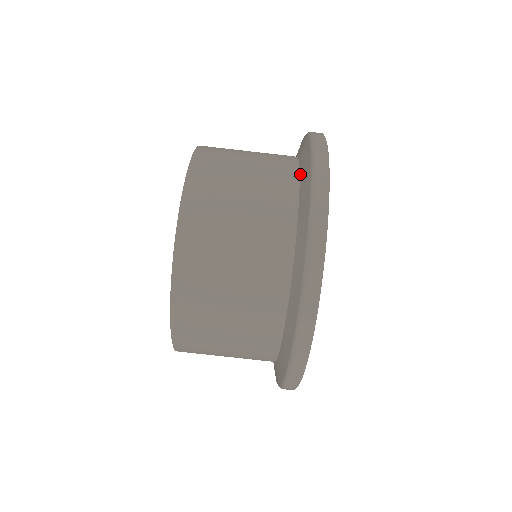
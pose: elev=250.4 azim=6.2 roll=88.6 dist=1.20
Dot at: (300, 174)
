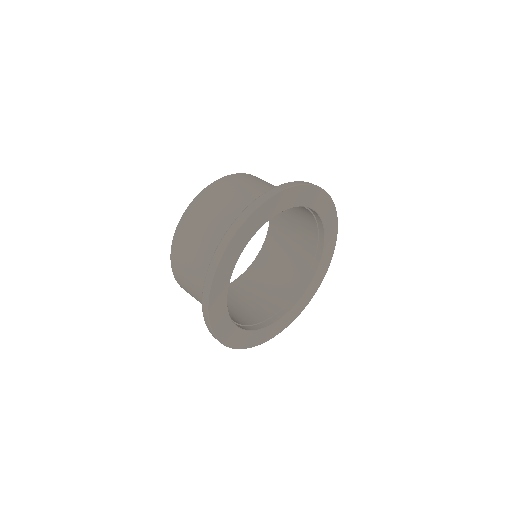
Dot at: occluded
